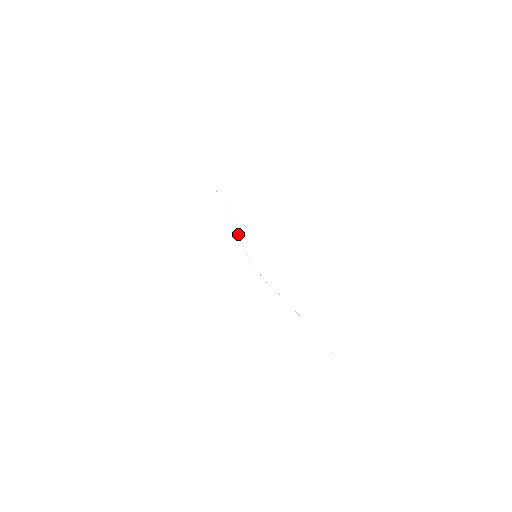
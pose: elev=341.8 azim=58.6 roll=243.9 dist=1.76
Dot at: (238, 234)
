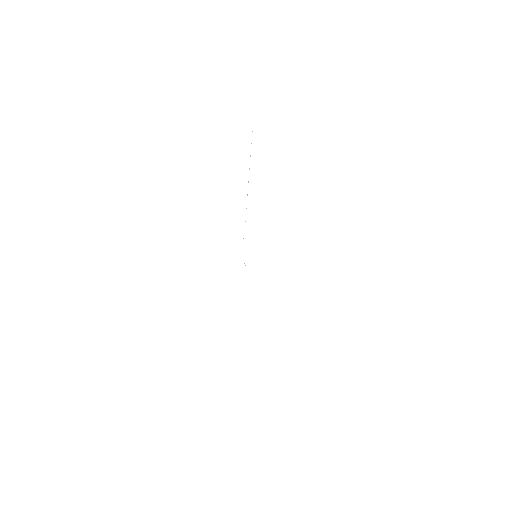
Dot at: occluded
